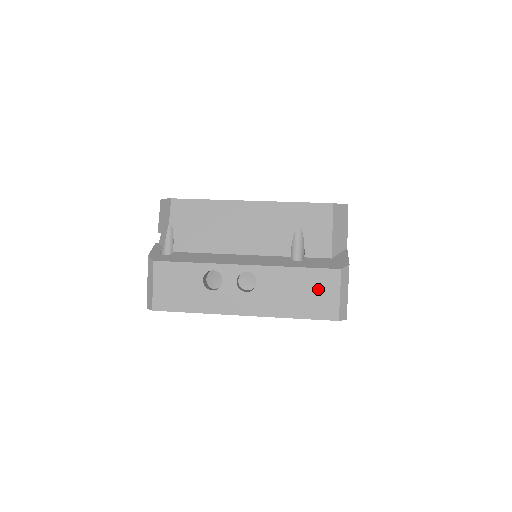
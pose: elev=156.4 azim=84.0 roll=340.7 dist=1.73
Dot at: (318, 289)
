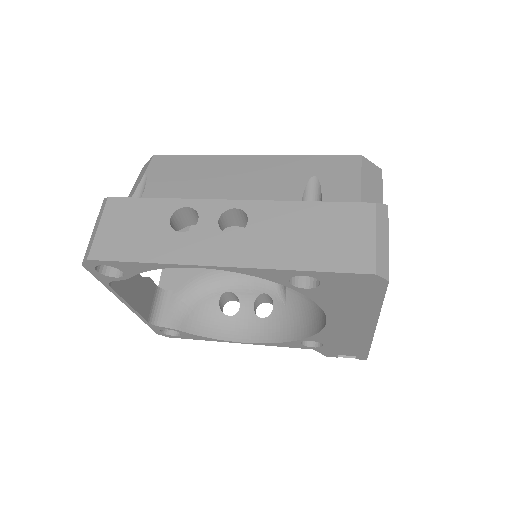
Dot at: (341, 229)
